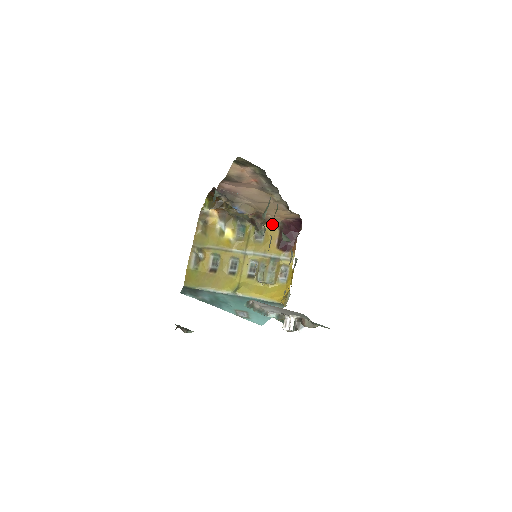
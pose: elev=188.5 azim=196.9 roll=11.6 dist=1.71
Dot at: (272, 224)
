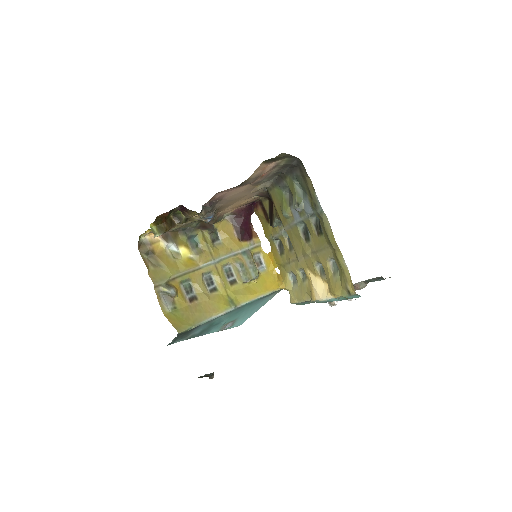
Dot at: (287, 213)
